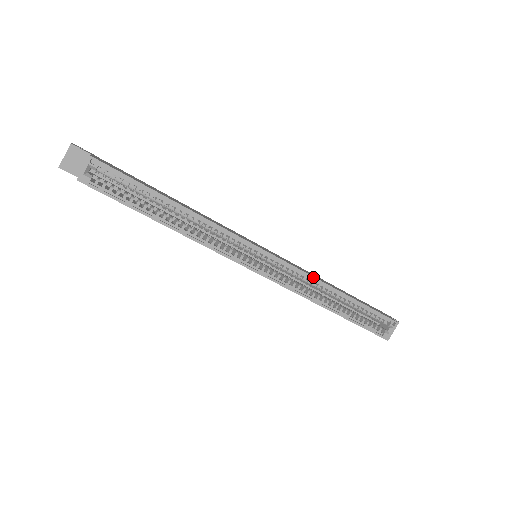
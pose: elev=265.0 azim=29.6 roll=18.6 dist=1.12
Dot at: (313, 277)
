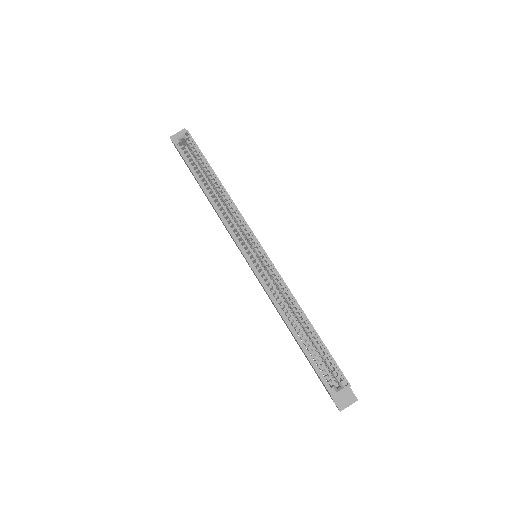
Dot at: (289, 289)
